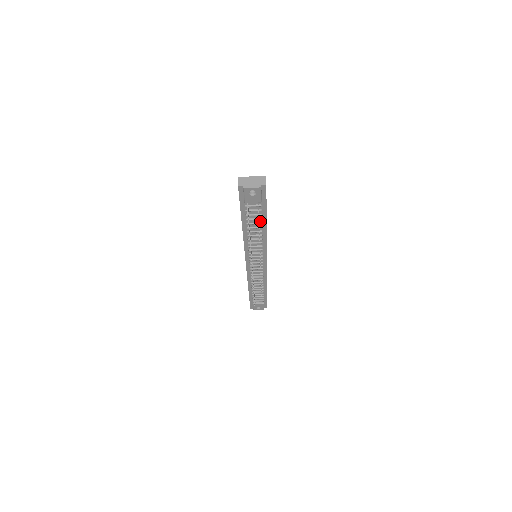
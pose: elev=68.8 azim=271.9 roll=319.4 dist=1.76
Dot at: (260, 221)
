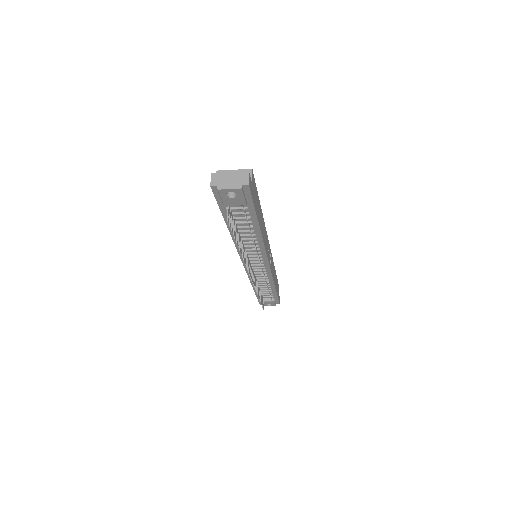
Dot at: (250, 224)
